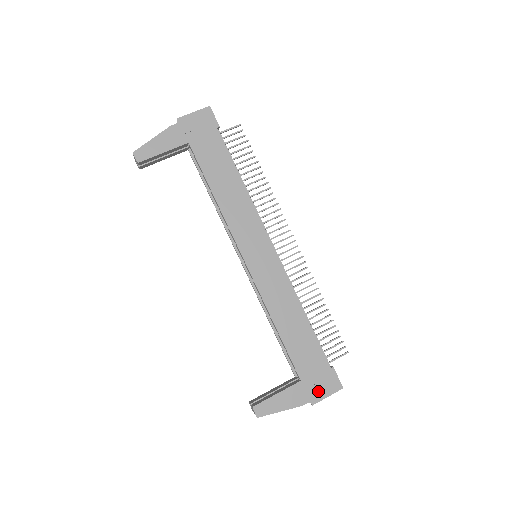
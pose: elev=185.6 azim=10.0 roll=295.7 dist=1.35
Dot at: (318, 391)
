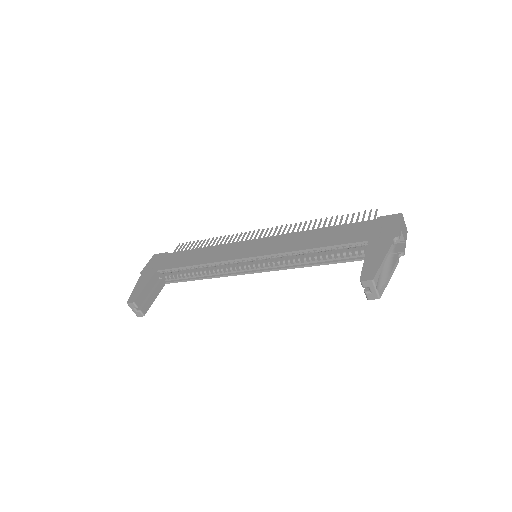
Dot at: (389, 230)
